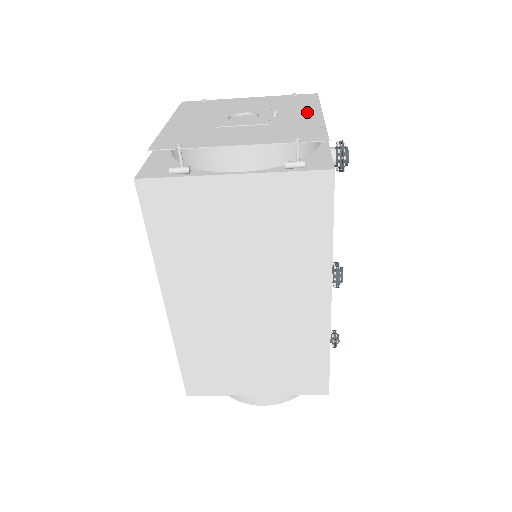
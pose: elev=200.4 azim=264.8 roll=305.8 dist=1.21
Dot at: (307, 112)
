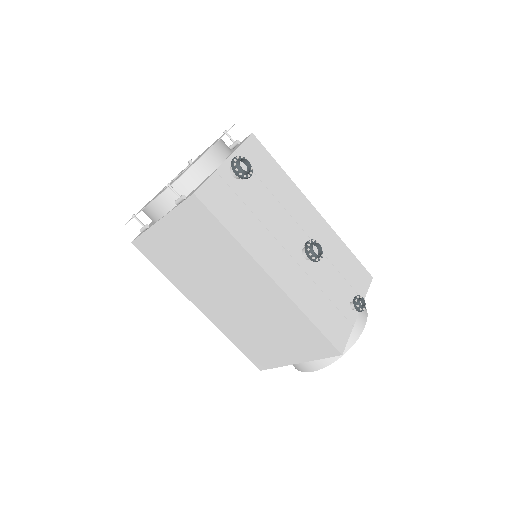
Dot at: occluded
